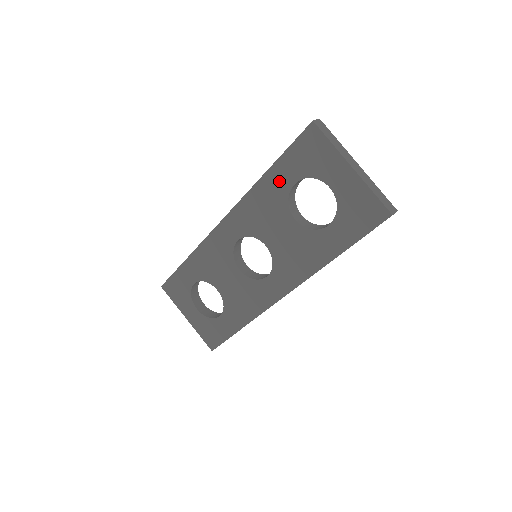
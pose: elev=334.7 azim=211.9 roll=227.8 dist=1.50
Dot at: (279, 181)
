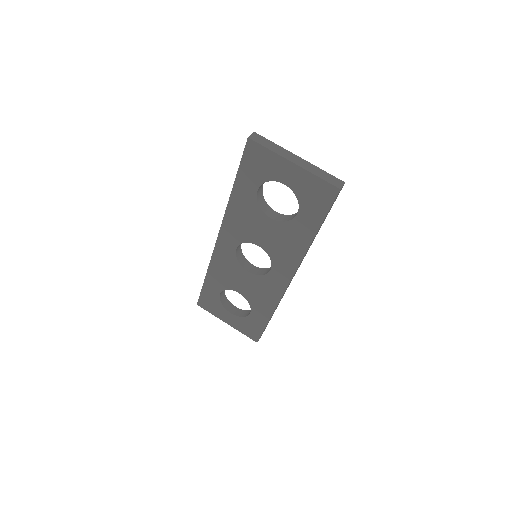
Dot at: (245, 192)
